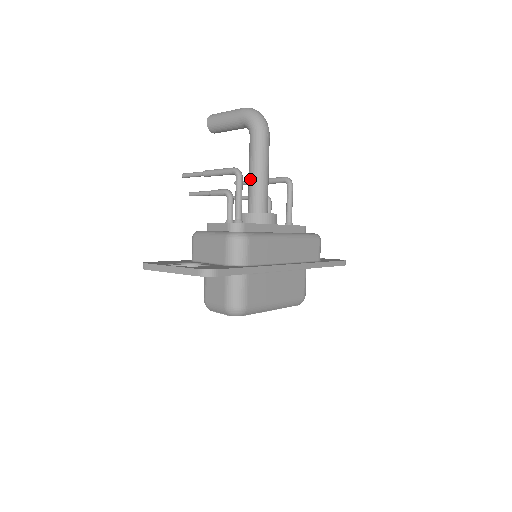
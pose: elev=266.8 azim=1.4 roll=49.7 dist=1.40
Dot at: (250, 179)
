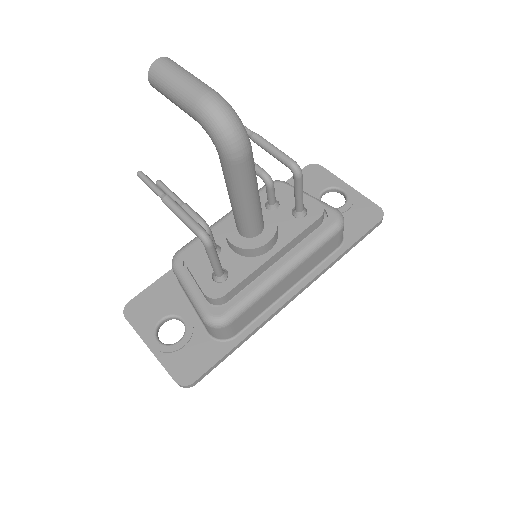
Dot at: (231, 204)
